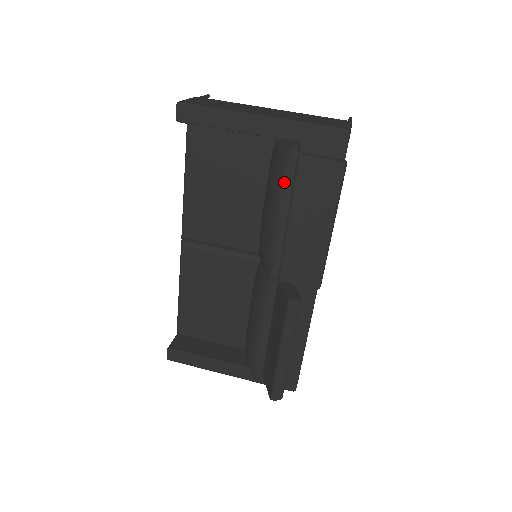
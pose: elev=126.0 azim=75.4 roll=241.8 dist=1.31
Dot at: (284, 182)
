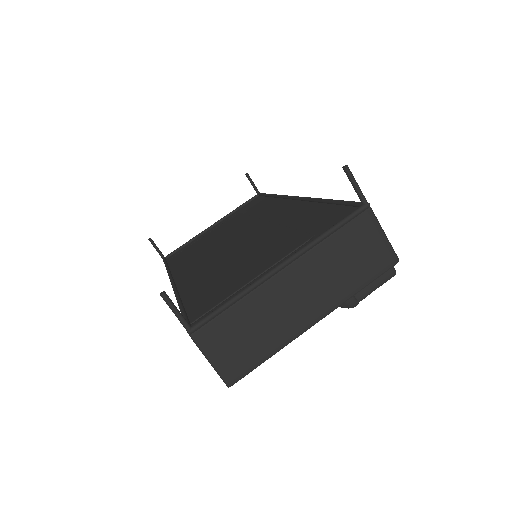
Dot at: occluded
